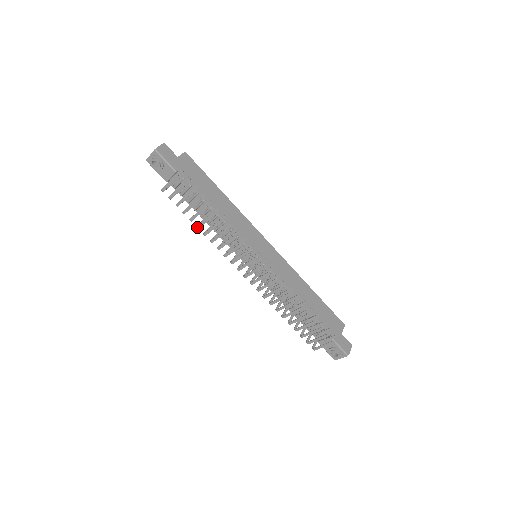
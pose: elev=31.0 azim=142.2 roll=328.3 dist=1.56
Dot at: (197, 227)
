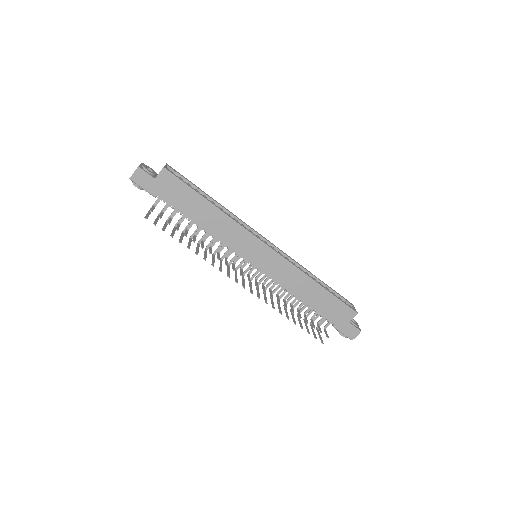
Dot at: (190, 239)
